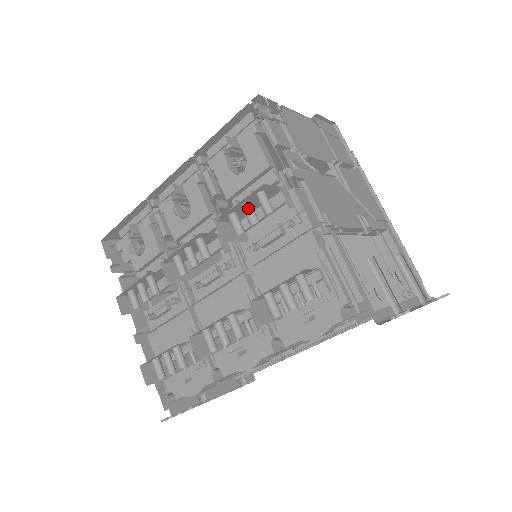
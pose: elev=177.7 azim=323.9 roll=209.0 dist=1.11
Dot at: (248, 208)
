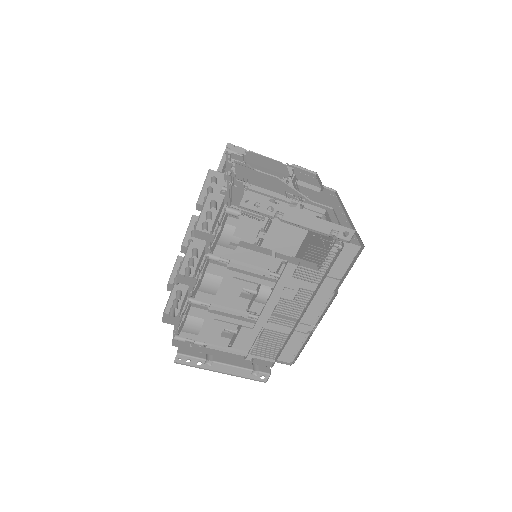
Dot at: (208, 188)
